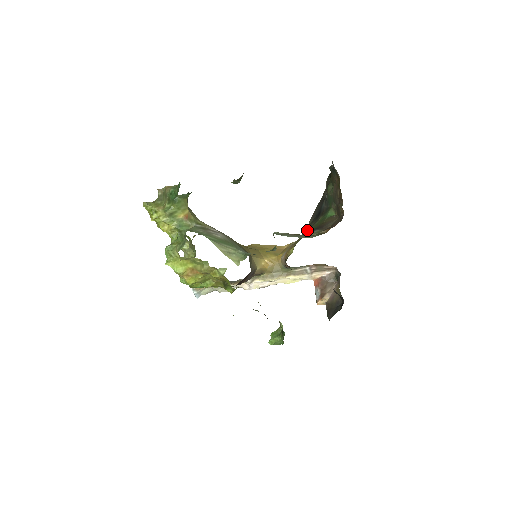
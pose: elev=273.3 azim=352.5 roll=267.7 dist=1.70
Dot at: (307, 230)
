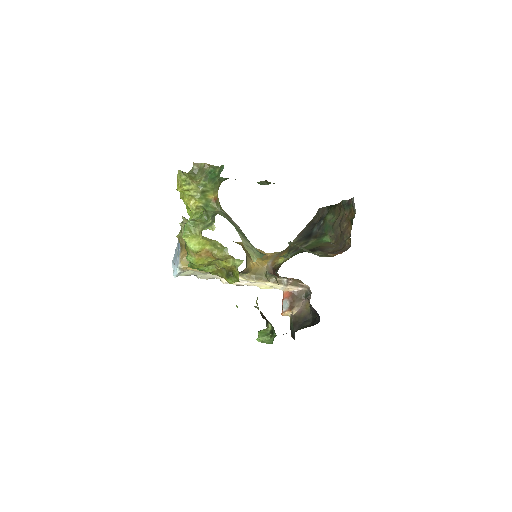
Dot at: (296, 246)
